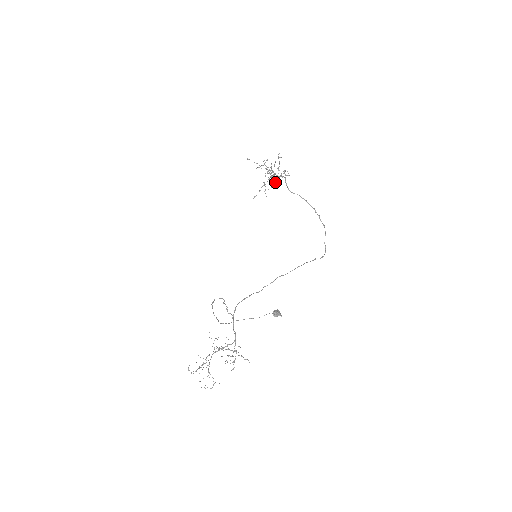
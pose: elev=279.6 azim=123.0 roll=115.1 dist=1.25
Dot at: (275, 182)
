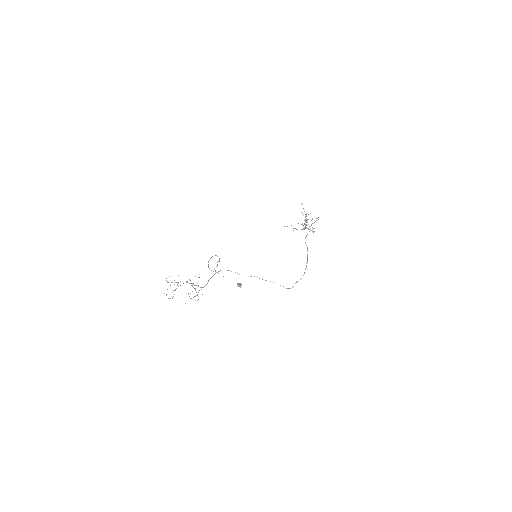
Dot at: (304, 229)
